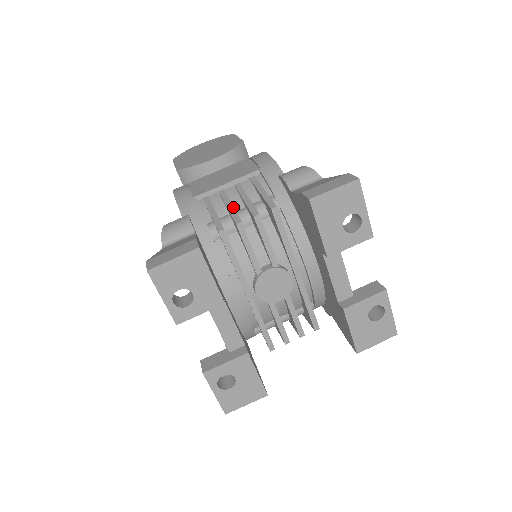
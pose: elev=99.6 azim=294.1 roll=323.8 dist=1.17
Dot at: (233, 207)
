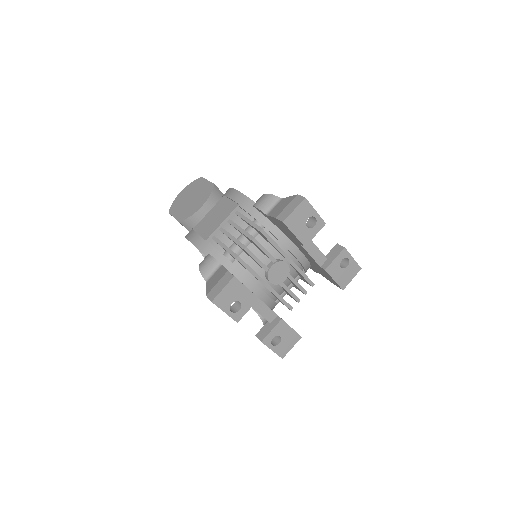
Dot at: (235, 238)
